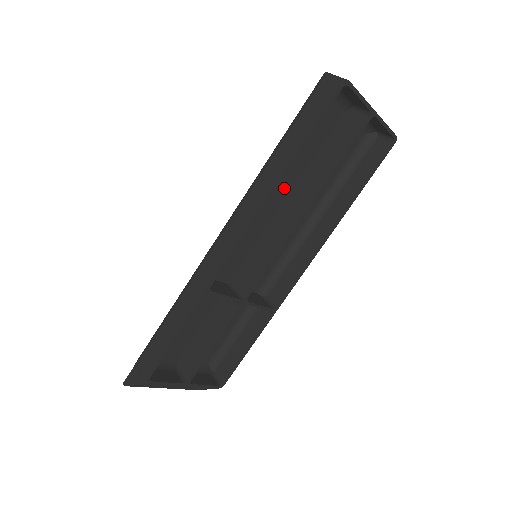
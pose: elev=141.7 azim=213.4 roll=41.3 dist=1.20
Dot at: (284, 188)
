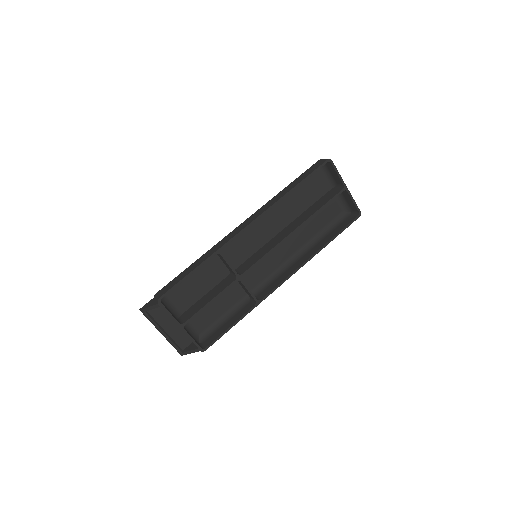
Dot at: (285, 219)
